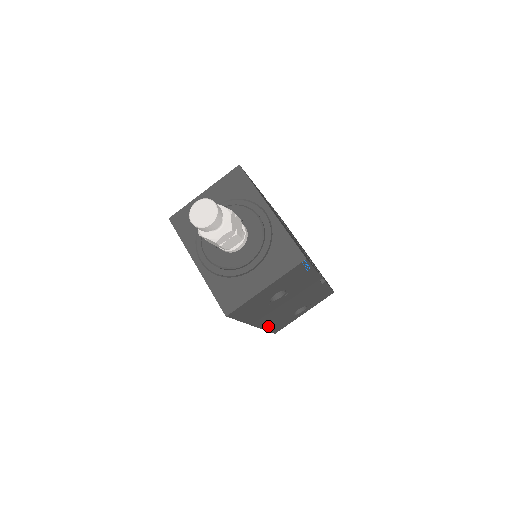
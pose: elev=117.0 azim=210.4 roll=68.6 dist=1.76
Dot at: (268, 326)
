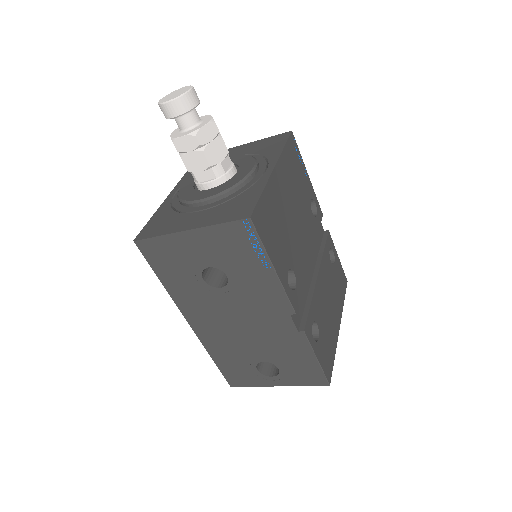
Dot at: (214, 350)
